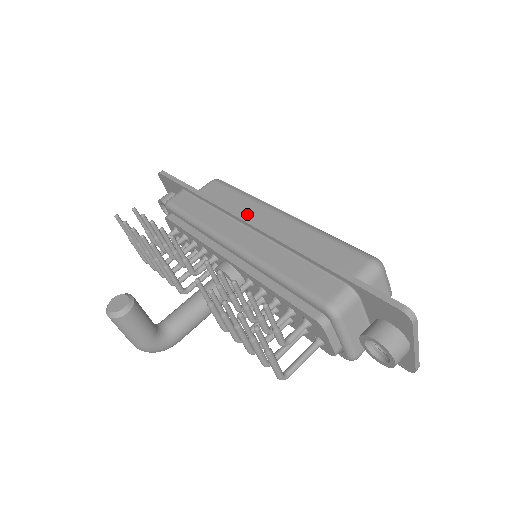
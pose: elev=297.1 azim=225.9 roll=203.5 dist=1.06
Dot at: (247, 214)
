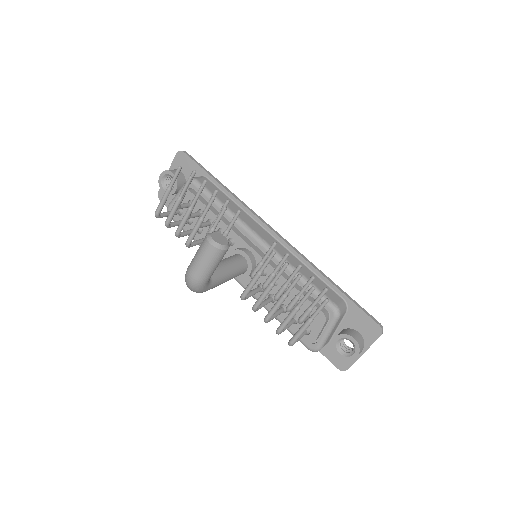
Dot at: occluded
